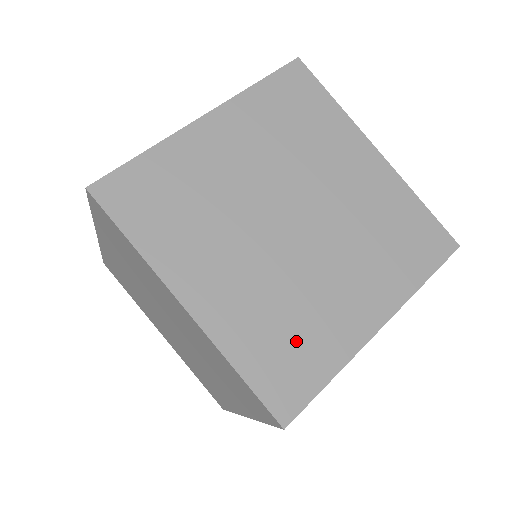
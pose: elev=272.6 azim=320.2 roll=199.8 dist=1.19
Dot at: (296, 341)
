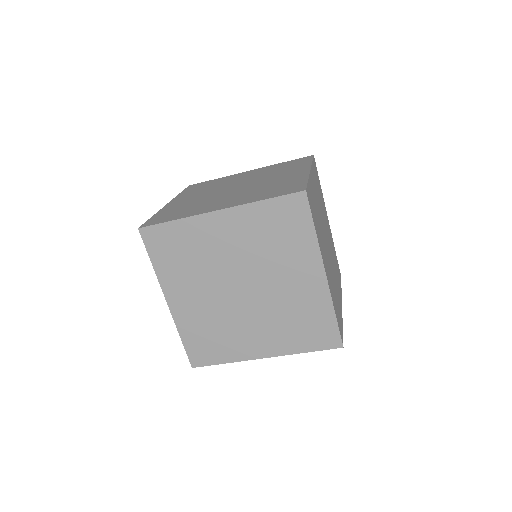
Dot at: (215, 341)
